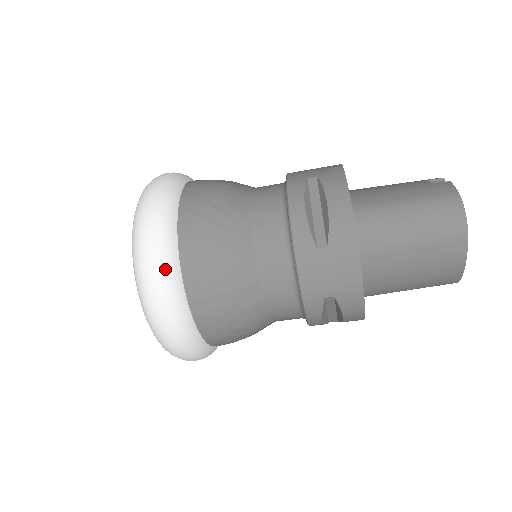
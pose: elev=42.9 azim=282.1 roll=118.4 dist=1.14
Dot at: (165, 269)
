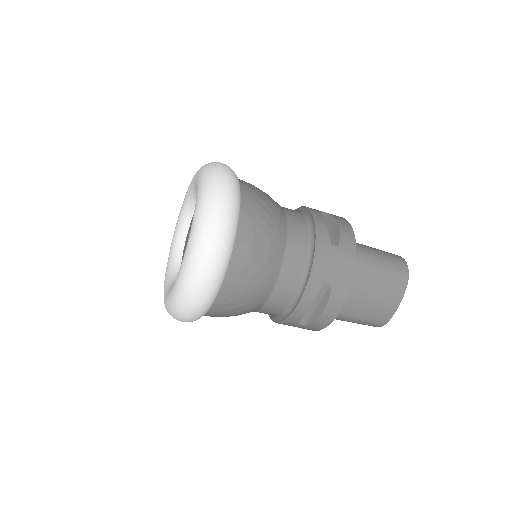
Dot at: (233, 207)
